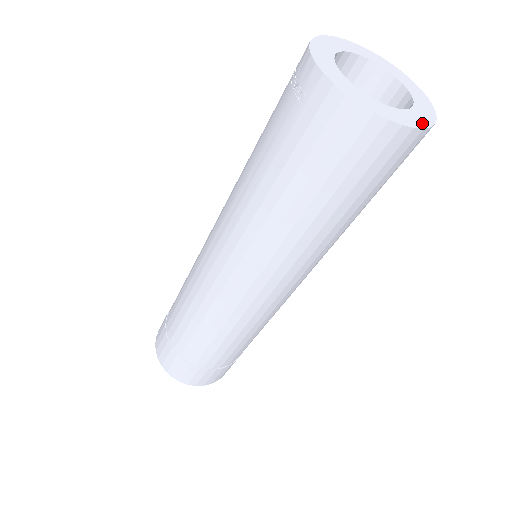
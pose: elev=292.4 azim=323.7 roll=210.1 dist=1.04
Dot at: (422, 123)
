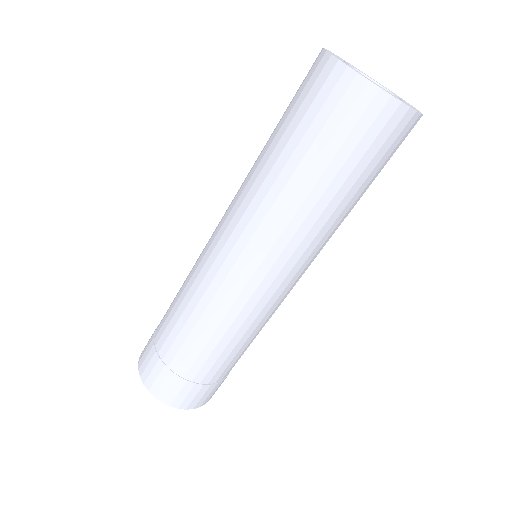
Dot at: (394, 96)
